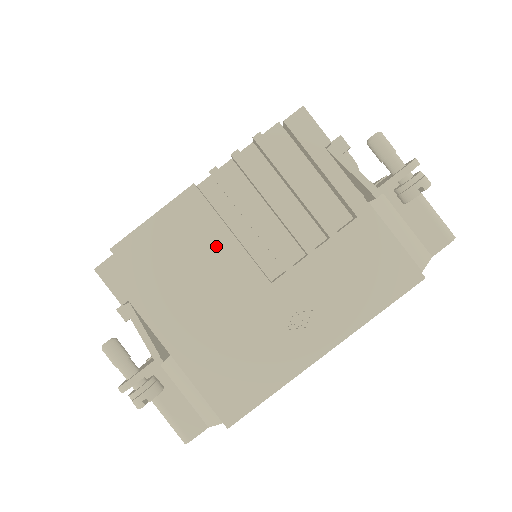
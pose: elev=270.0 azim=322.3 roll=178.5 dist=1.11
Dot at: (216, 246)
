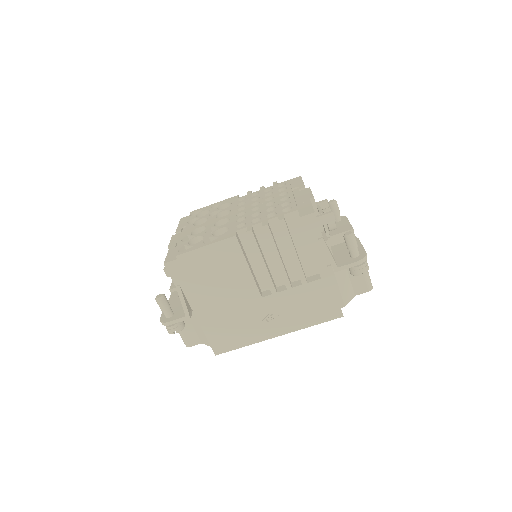
Dot at: (238, 271)
